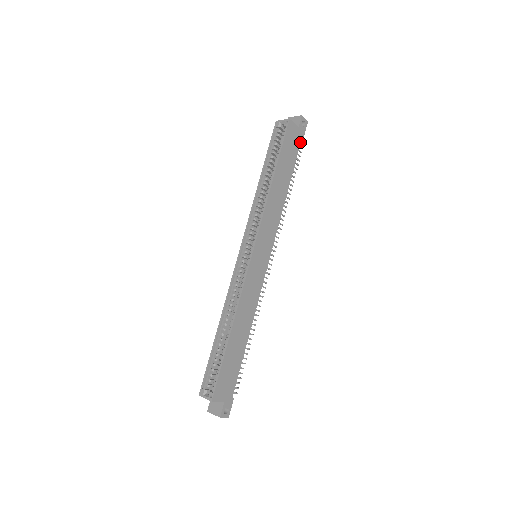
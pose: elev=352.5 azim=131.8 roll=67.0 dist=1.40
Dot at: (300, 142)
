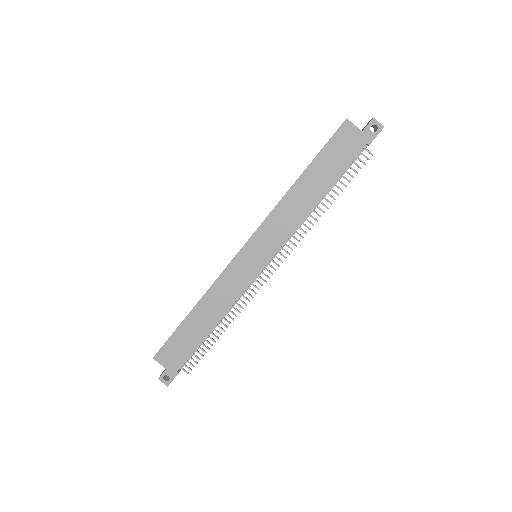
Dot at: (360, 150)
